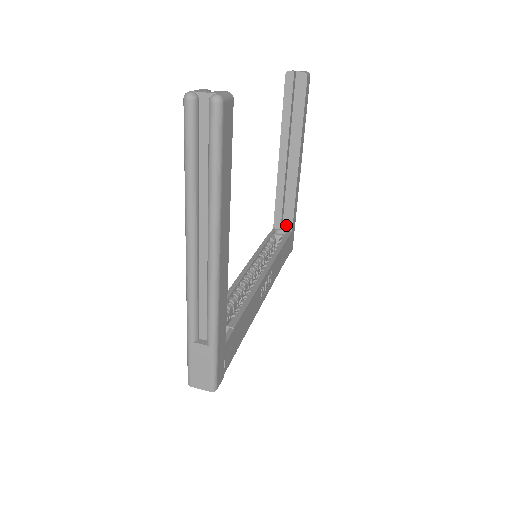
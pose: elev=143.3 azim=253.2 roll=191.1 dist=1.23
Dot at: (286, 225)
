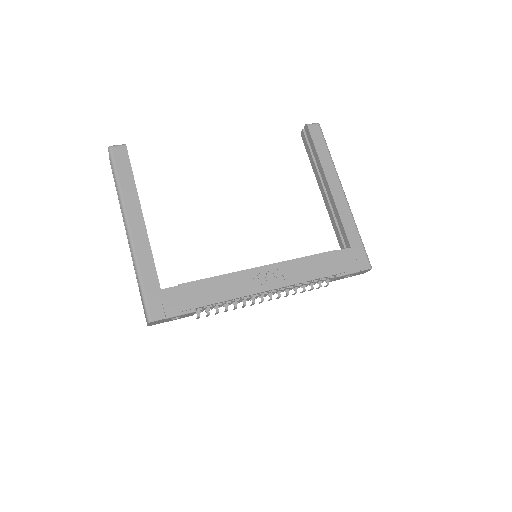
Dot at: (346, 245)
